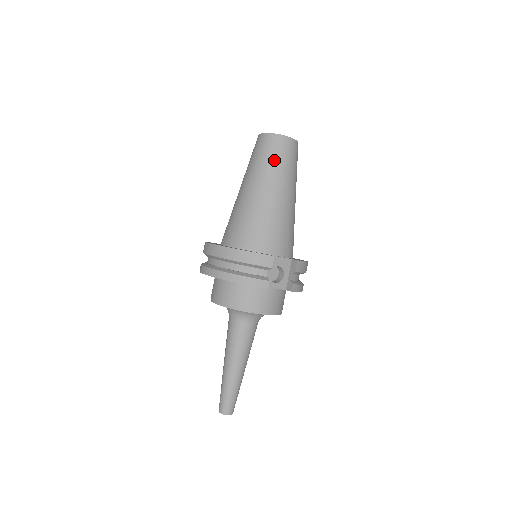
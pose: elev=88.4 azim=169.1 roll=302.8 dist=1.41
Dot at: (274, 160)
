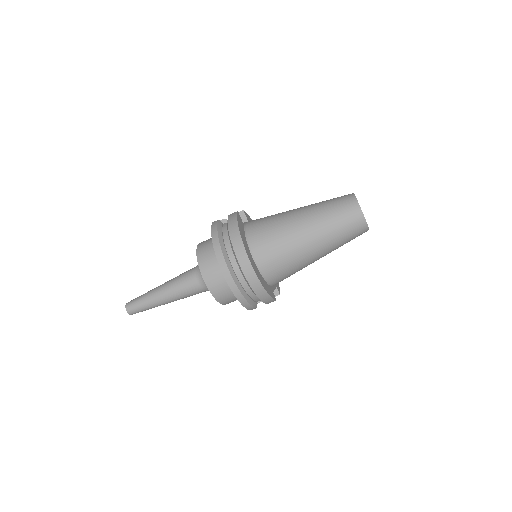
Dot at: (345, 241)
